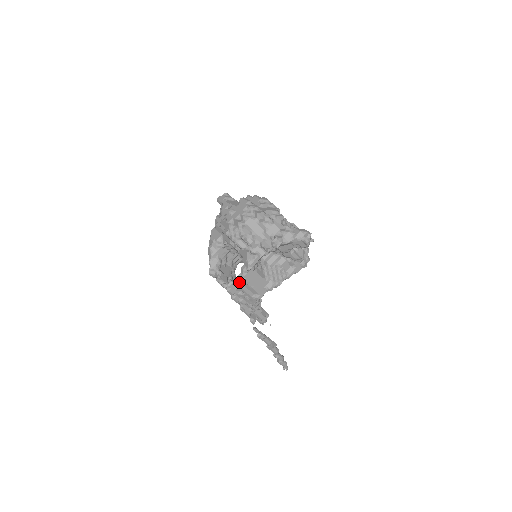
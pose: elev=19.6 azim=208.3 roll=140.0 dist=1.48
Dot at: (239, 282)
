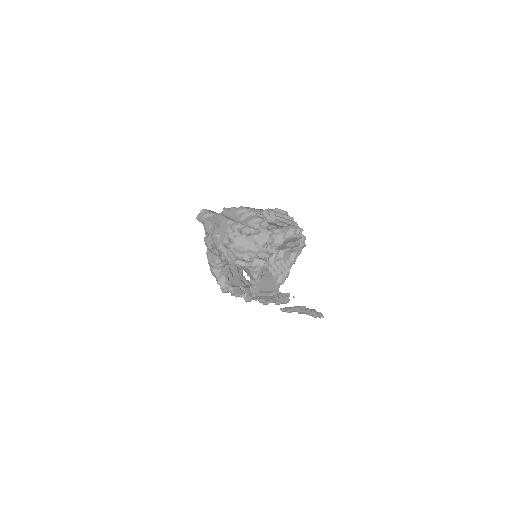
Dot at: (253, 294)
